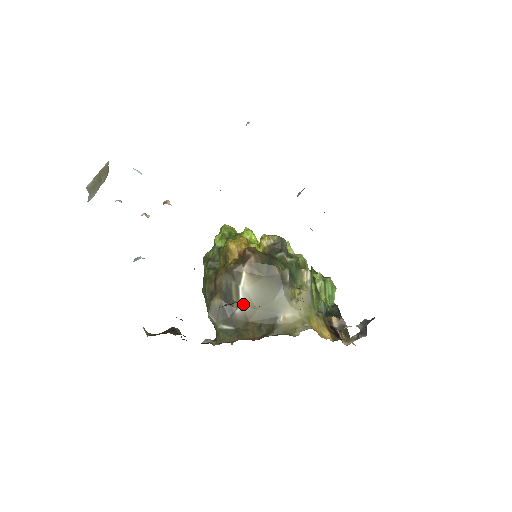
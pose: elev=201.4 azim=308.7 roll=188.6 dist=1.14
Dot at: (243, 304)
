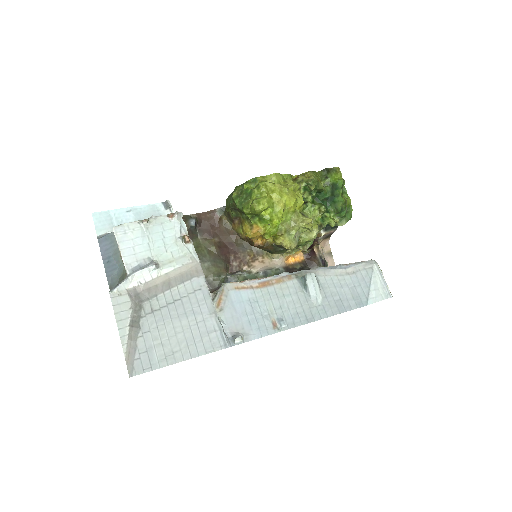
Dot at: occluded
